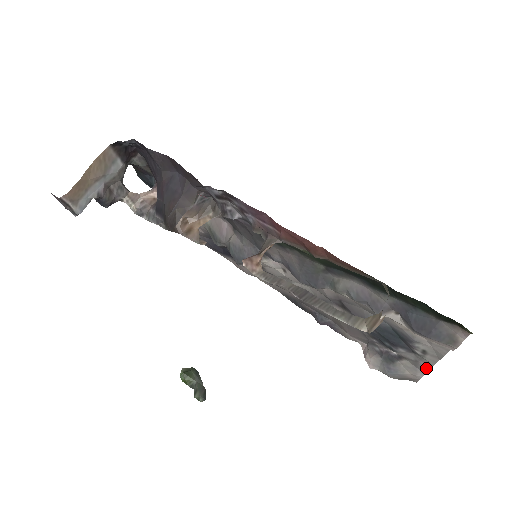
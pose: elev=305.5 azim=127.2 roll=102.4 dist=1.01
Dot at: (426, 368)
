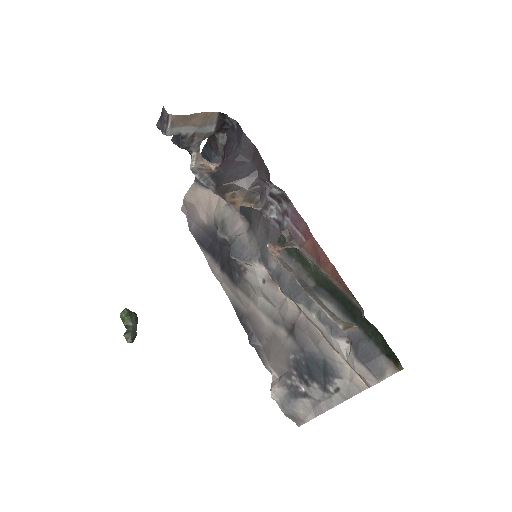
Dot at: (323, 410)
